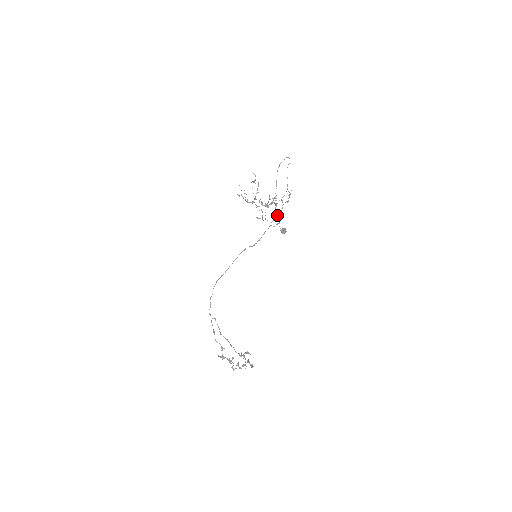
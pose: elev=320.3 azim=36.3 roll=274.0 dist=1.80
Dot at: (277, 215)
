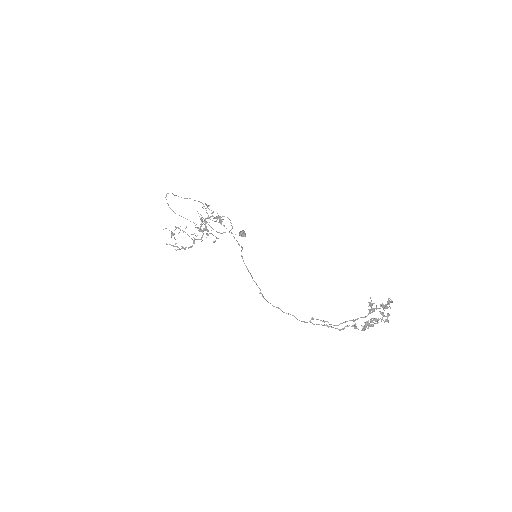
Dot at: occluded
